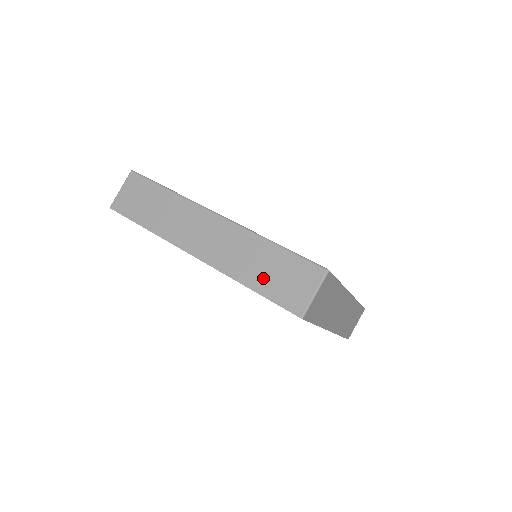
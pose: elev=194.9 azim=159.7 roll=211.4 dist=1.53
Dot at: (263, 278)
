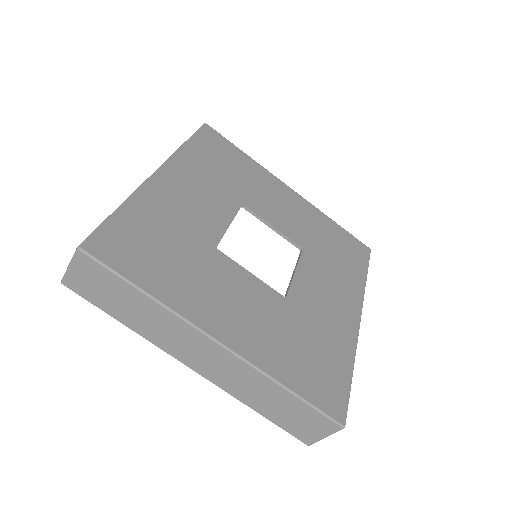
Dot at: (273, 411)
